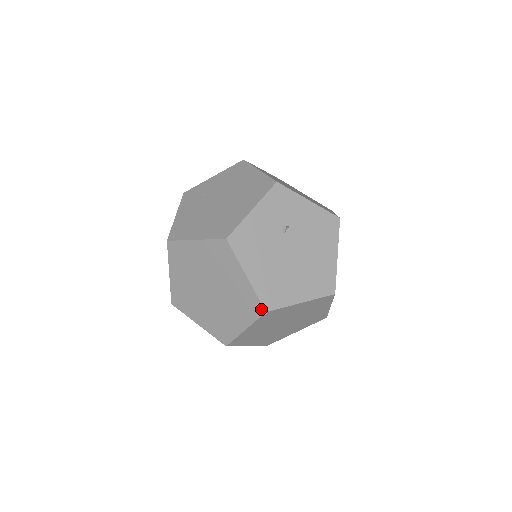
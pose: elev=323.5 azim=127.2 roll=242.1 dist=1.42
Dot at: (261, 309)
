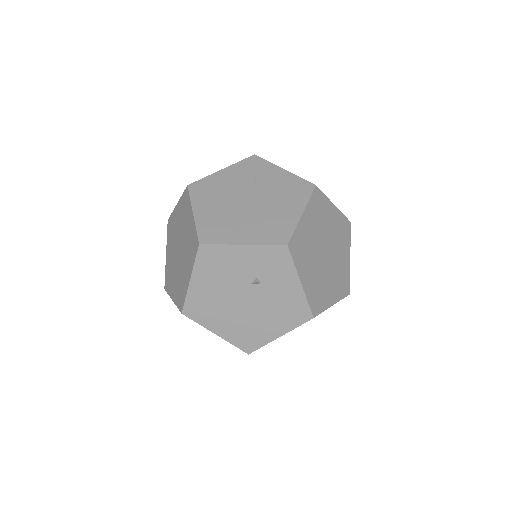
Dot at: (182, 308)
